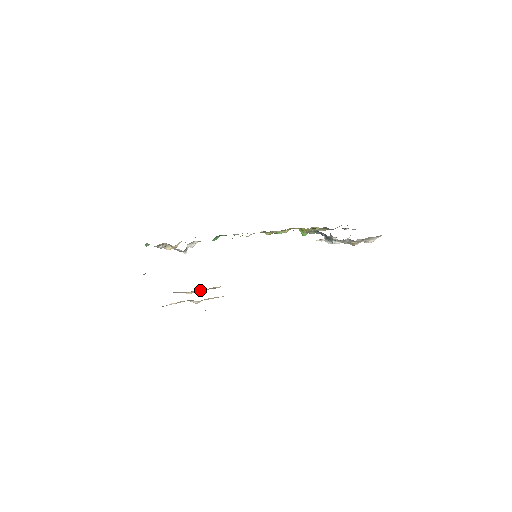
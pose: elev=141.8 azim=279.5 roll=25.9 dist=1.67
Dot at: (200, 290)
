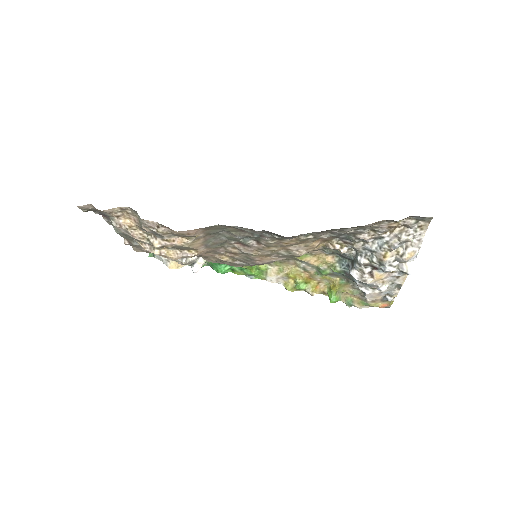
Dot at: (170, 252)
